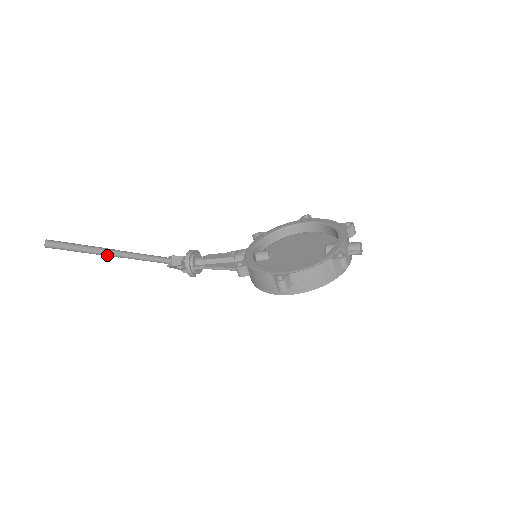
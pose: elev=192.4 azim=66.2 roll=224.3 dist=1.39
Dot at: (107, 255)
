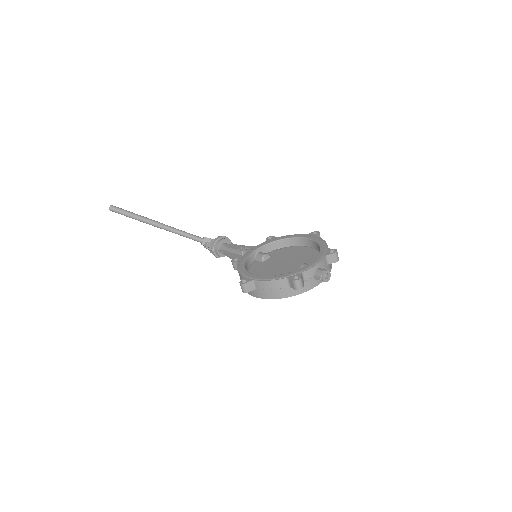
Dot at: (152, 225)
